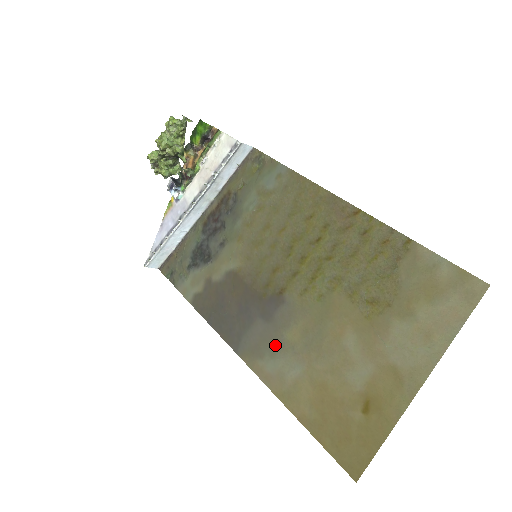
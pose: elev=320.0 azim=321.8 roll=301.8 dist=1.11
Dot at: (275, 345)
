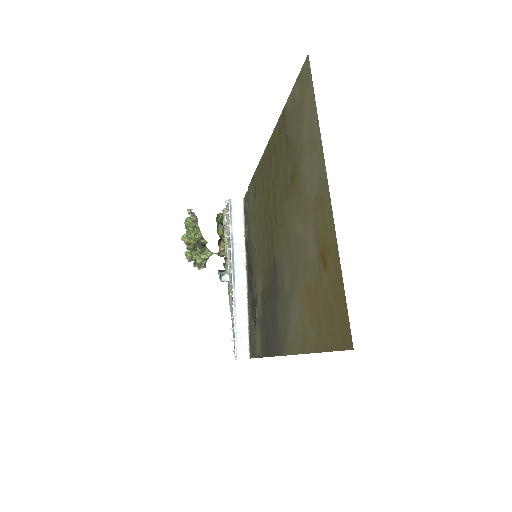
Dot at: (286, 308)
